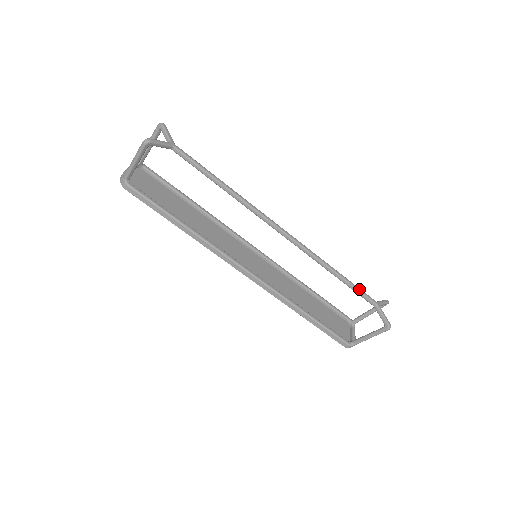
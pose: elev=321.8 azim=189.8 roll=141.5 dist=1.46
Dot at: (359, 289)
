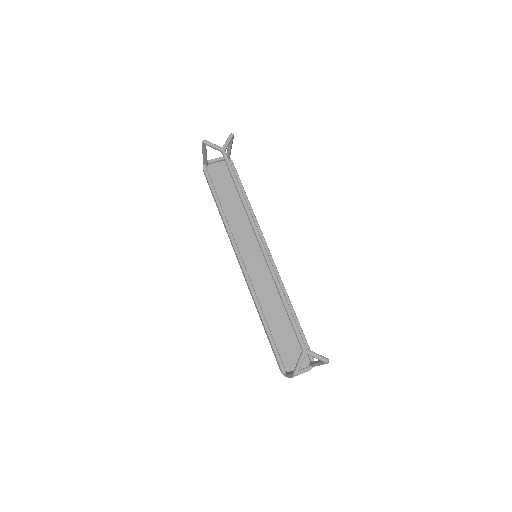
Dot at: (295, 326)
